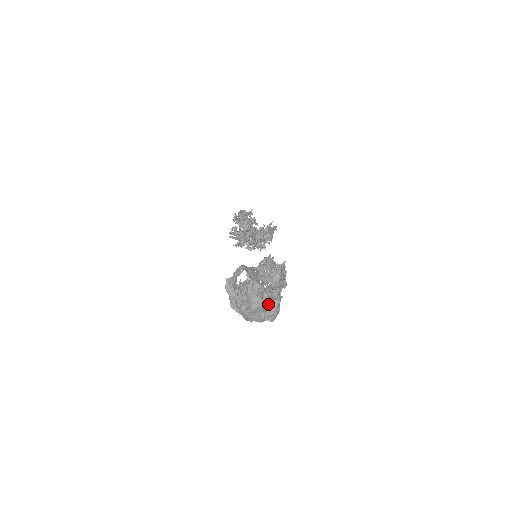
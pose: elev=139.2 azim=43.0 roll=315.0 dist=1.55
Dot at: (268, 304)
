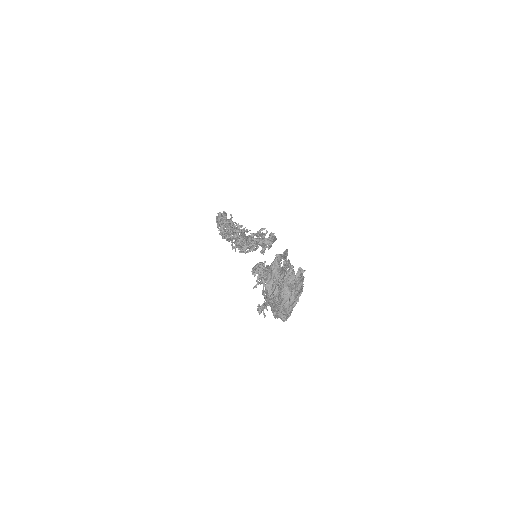
Dot at: (292, 301)
